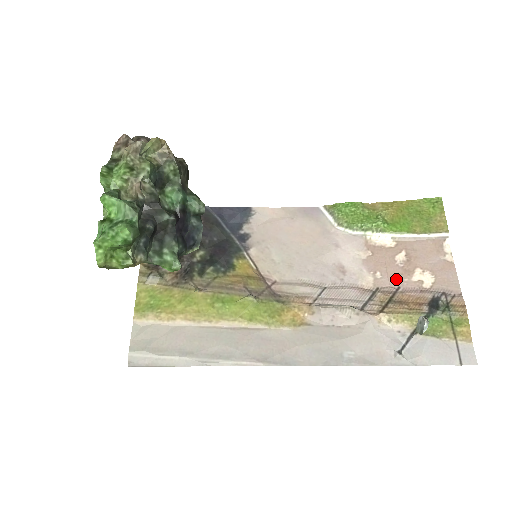
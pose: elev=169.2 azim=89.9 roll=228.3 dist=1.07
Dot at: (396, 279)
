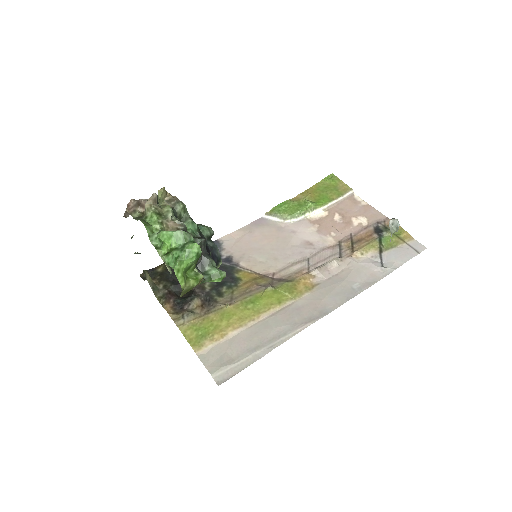
Dot at: (345, 230)
